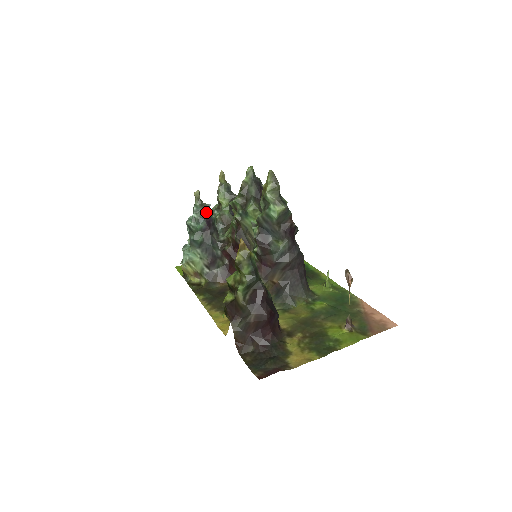
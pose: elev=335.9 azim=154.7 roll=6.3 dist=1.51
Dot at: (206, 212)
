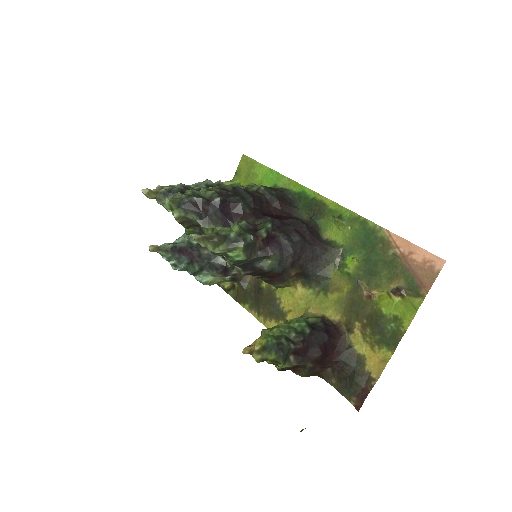
Dot at: (176, 251)
